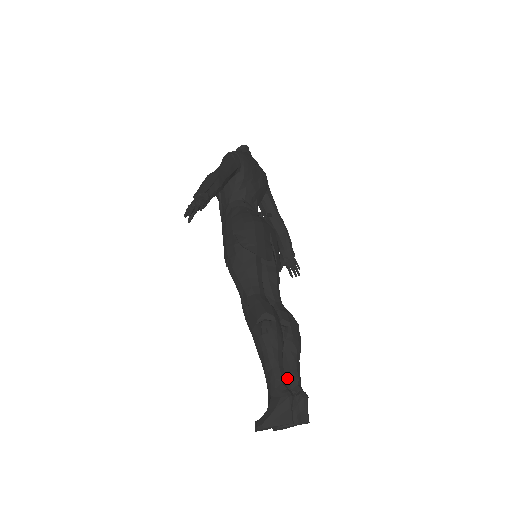
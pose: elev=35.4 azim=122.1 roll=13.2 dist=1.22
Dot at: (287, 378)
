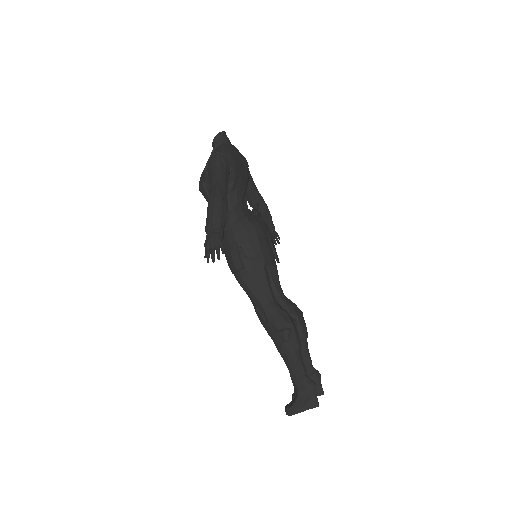
Dot at: occluded
